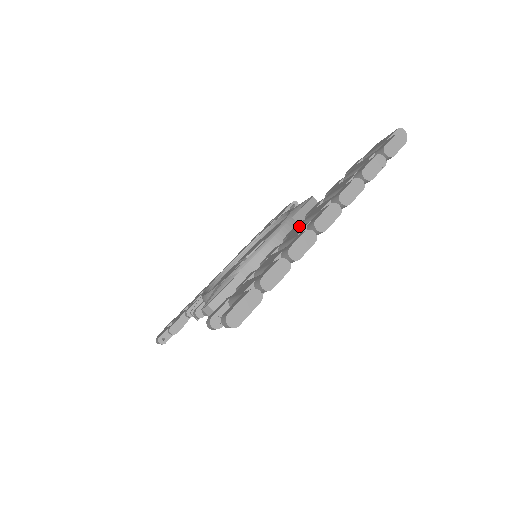
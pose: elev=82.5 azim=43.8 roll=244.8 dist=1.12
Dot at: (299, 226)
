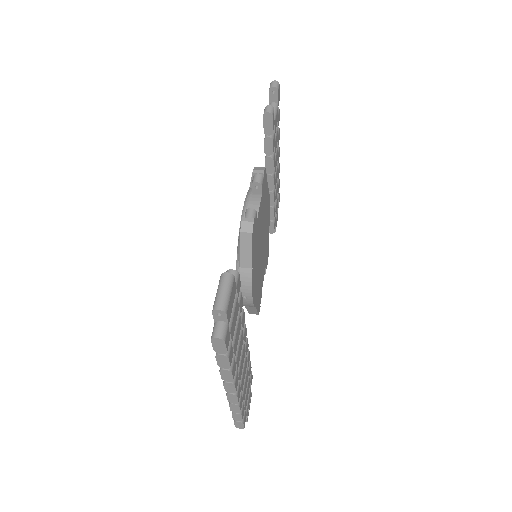
Dot at: occluded
